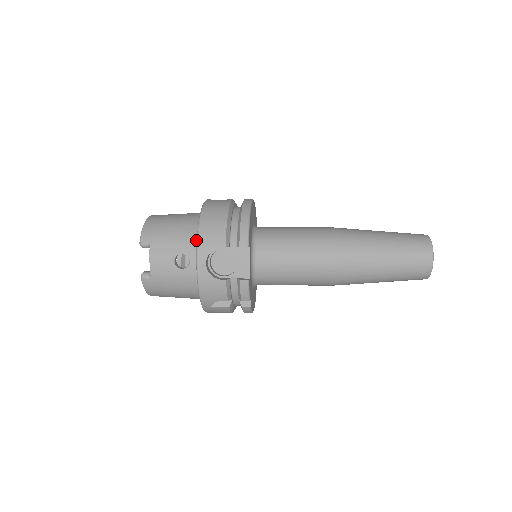
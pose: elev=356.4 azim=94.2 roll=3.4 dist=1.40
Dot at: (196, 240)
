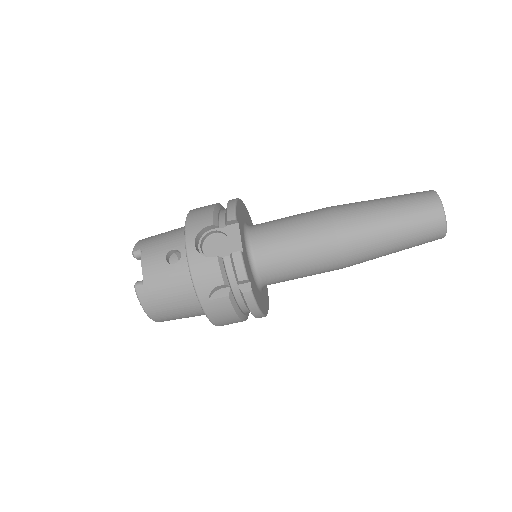
Dot at: occluded
